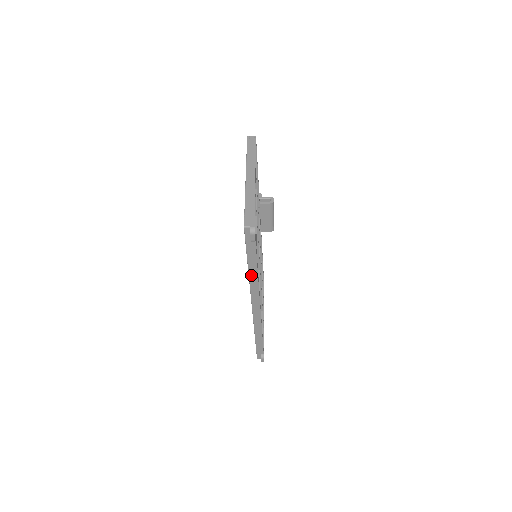
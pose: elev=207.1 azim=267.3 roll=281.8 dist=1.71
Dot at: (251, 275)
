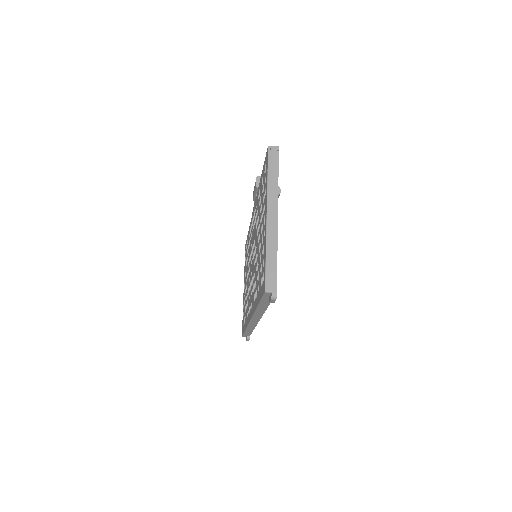
Dot at: (258, 310)
